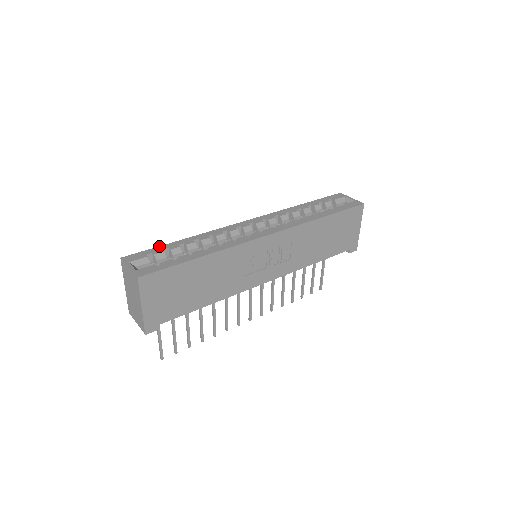
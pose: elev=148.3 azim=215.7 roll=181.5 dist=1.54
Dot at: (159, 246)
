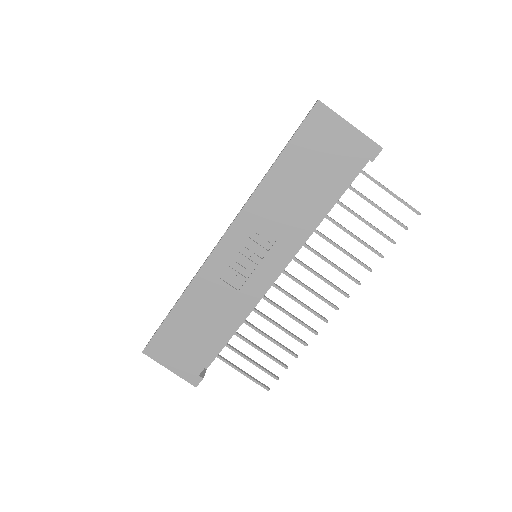
Dot at: occluded
